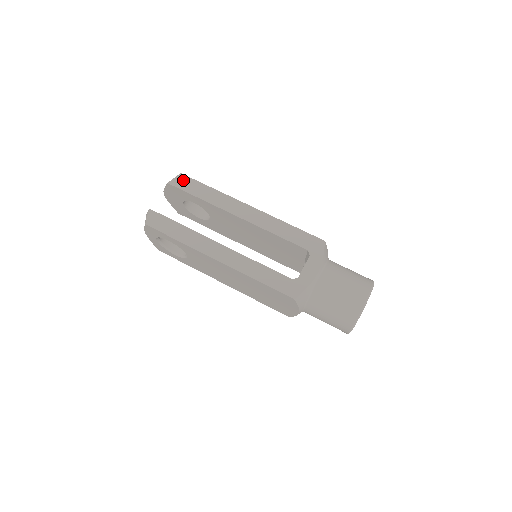
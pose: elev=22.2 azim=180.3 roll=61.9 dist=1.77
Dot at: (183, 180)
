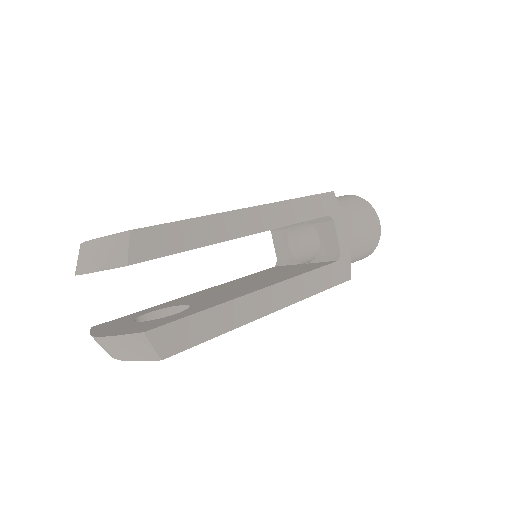
Dot at: (145, 240)
